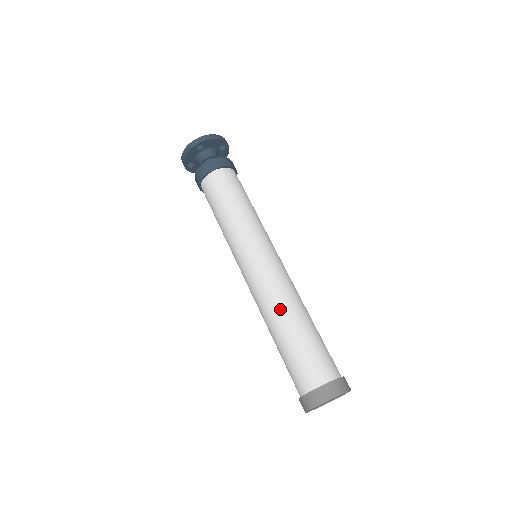
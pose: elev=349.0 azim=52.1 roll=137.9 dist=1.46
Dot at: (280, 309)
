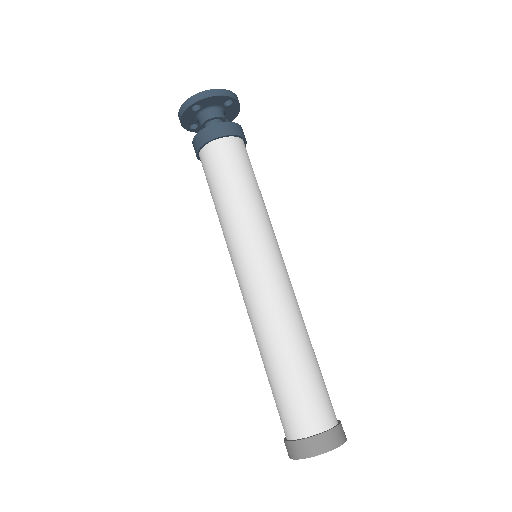
Dot at: (268, 336)
